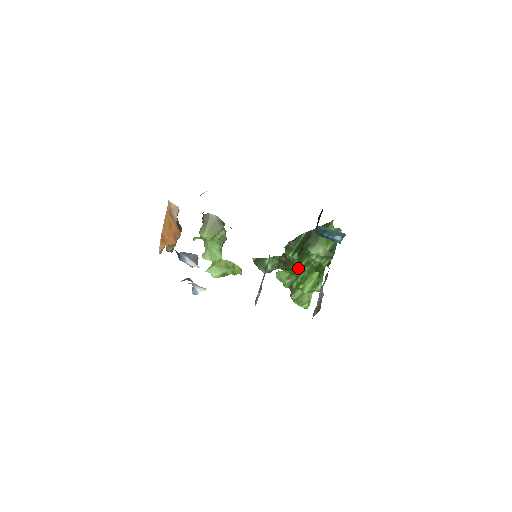
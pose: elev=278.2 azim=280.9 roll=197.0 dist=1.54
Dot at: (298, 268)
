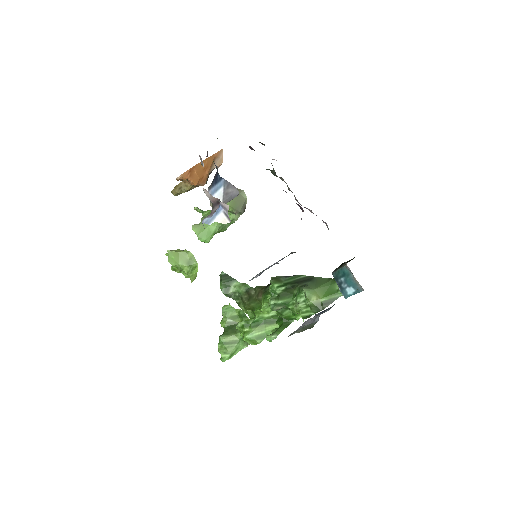
Dot at: (272, 303)
